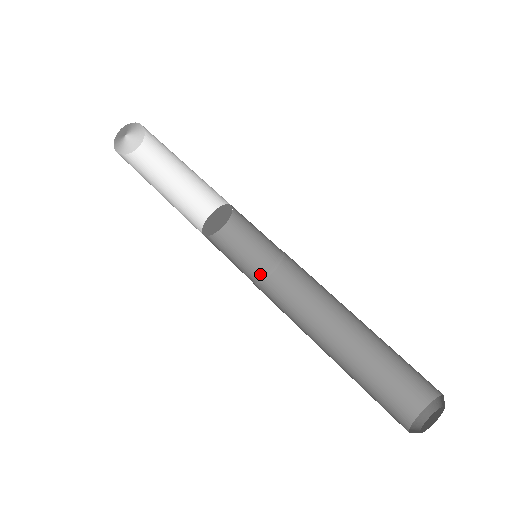
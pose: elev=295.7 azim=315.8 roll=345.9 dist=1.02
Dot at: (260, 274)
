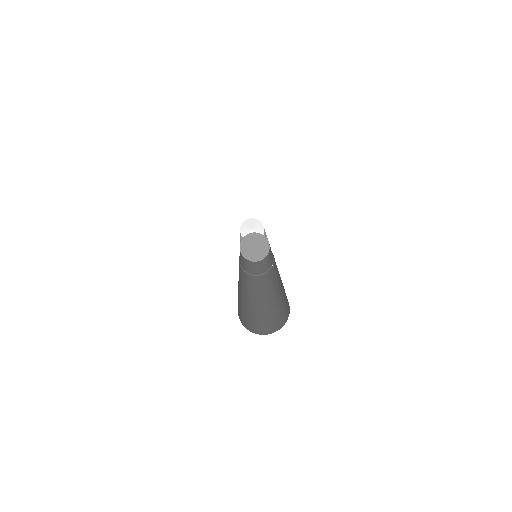
Dot at: (242, 266)
